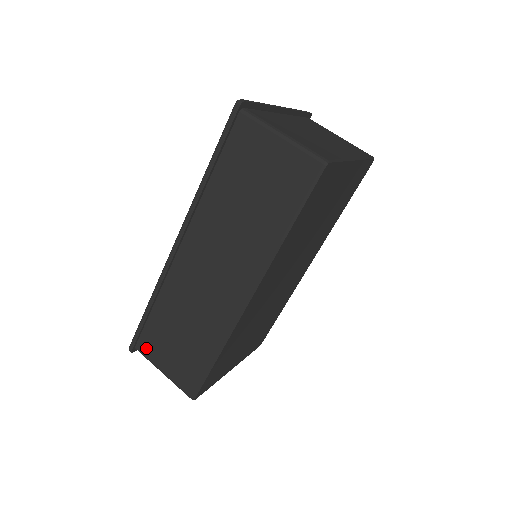
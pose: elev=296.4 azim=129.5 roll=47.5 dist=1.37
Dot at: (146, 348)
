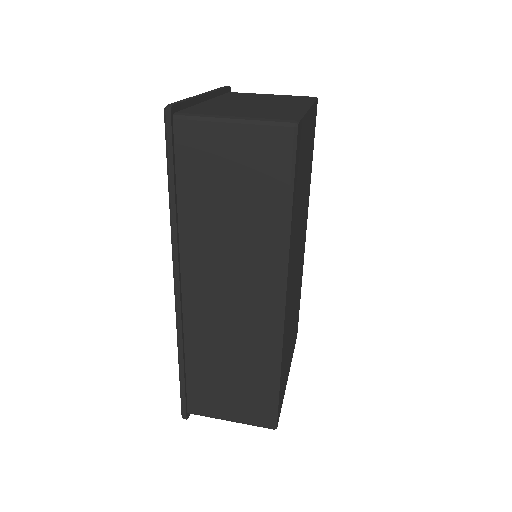
Dot at: (200, 407)
